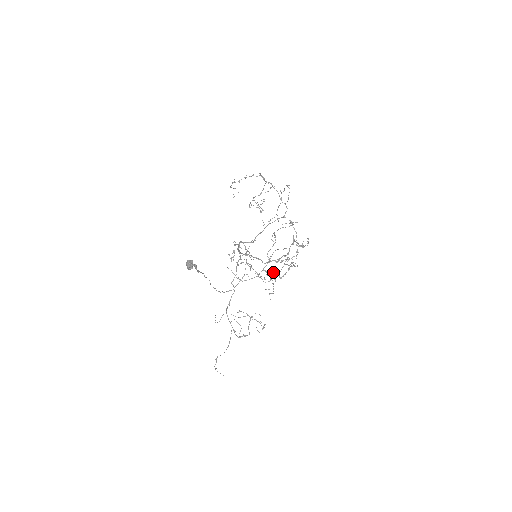
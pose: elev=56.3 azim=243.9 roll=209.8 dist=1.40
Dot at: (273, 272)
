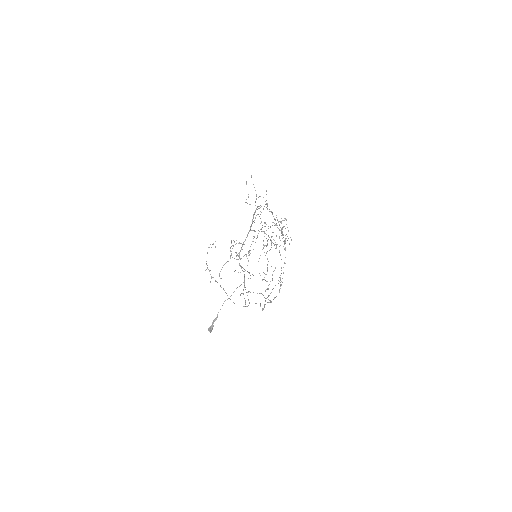
Dot at: occluded
